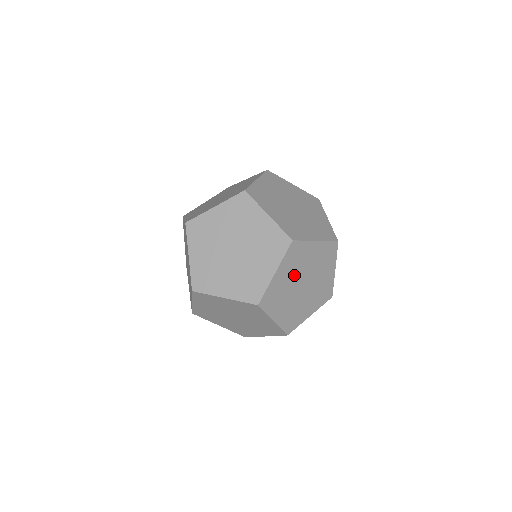
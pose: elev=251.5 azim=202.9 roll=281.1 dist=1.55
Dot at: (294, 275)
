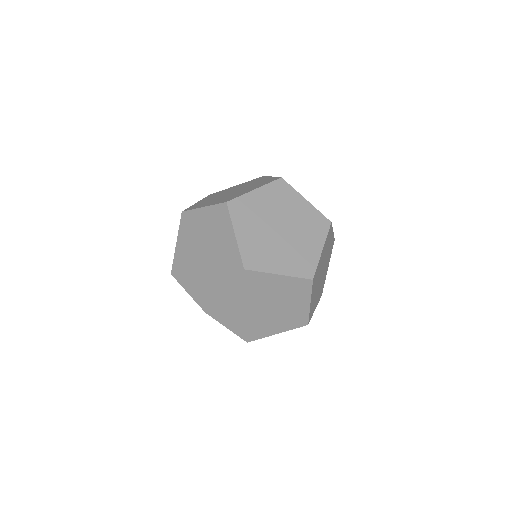
Dot at: (317, 282)
